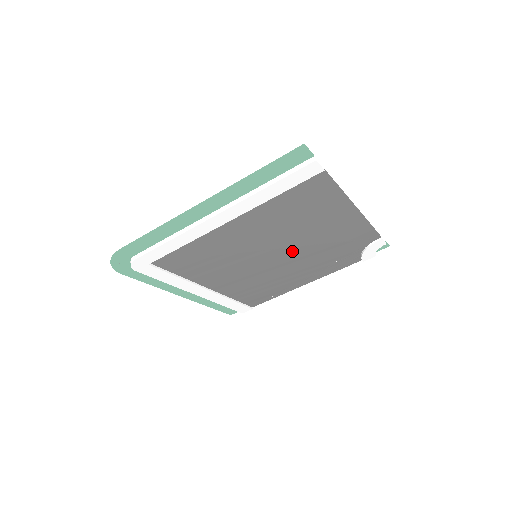
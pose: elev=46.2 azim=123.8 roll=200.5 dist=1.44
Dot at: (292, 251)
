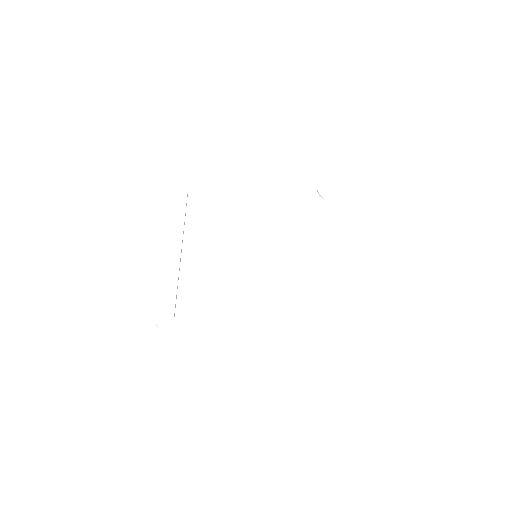
Dot at: occluded
